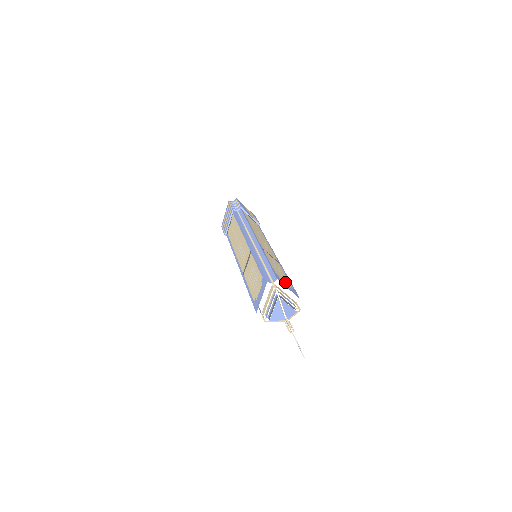
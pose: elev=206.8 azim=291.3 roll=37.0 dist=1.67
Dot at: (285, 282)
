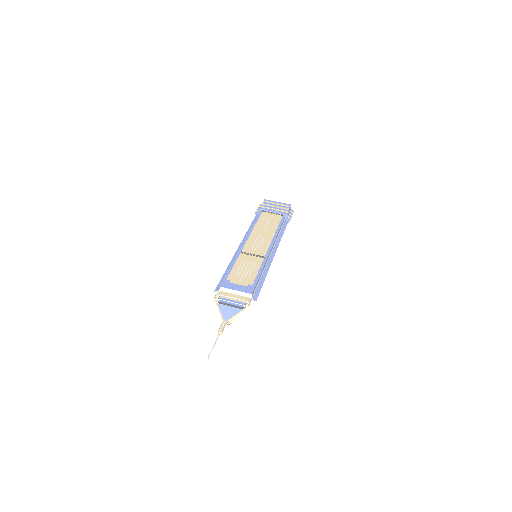
Dot at: (239, 283)
